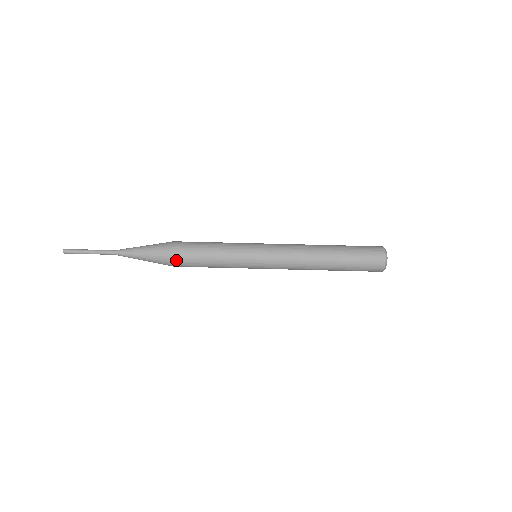
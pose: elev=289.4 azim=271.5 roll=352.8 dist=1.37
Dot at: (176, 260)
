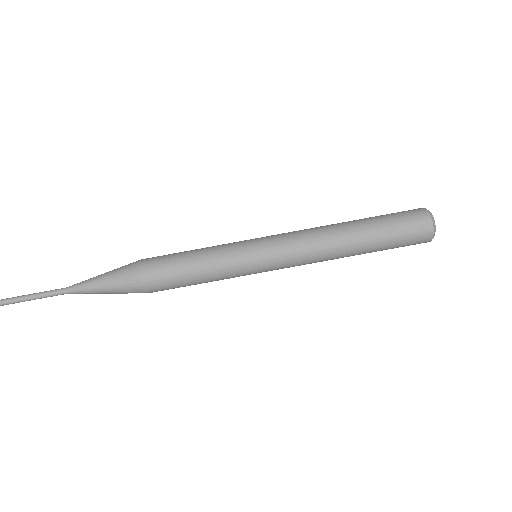
Dot at: (147, 274)
